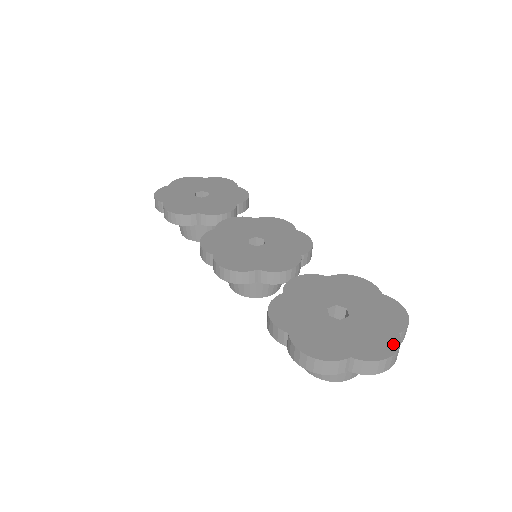
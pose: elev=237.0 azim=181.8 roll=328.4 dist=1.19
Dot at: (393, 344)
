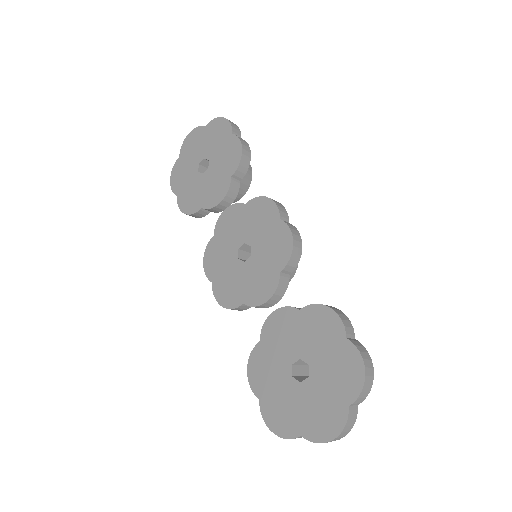
Dot at: (339, 422)
